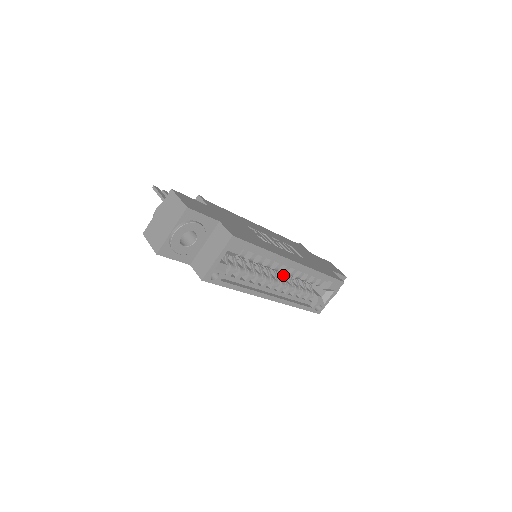
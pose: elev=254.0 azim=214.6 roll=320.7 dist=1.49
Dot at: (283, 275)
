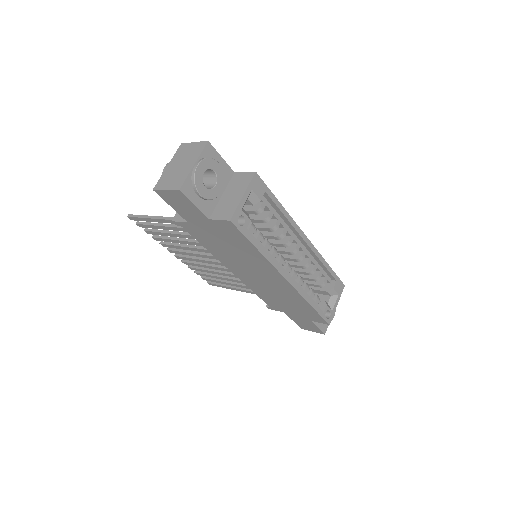
Dot at: occluded
